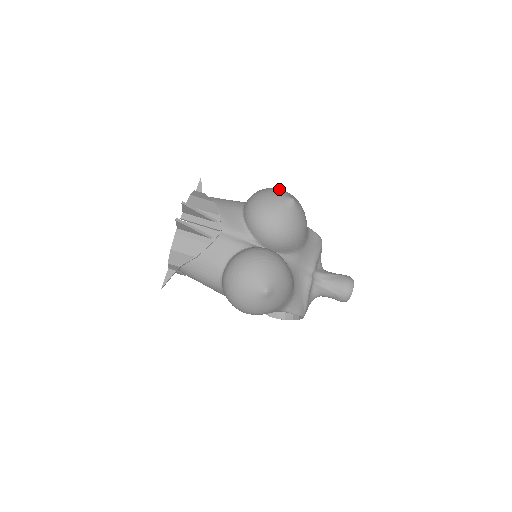
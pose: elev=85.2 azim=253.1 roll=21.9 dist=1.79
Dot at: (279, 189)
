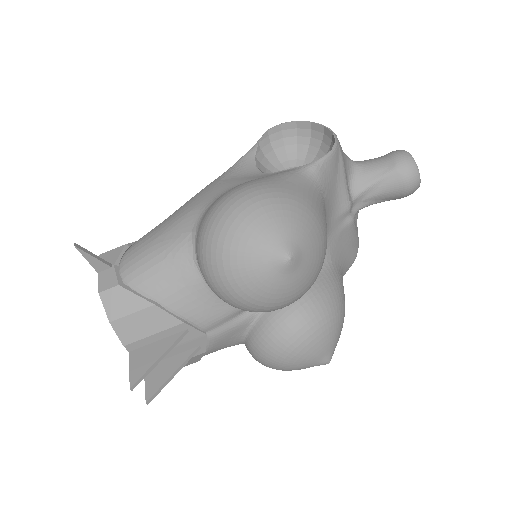
Dot at: (243, 234)
